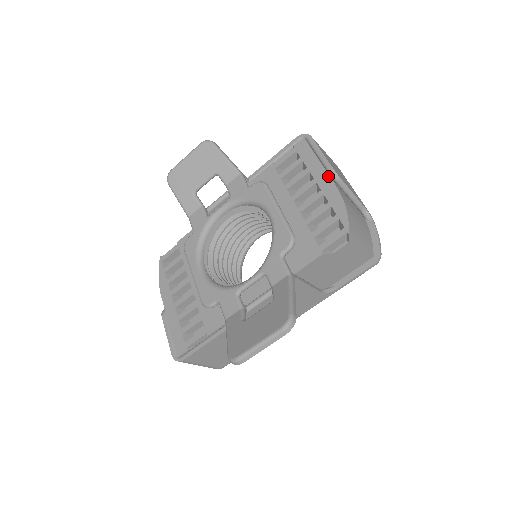
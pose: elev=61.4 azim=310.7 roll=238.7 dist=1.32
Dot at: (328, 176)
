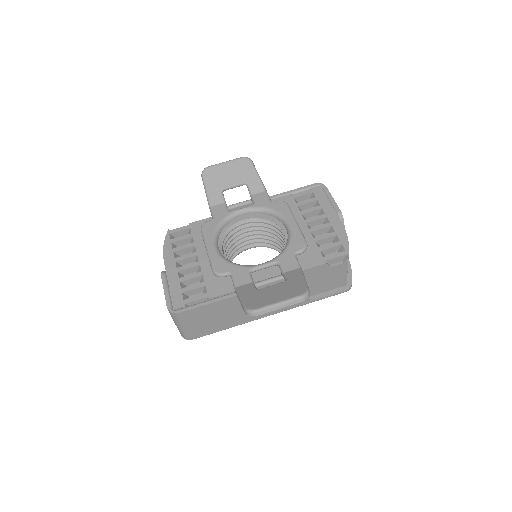
Dot at: (337, 215)
